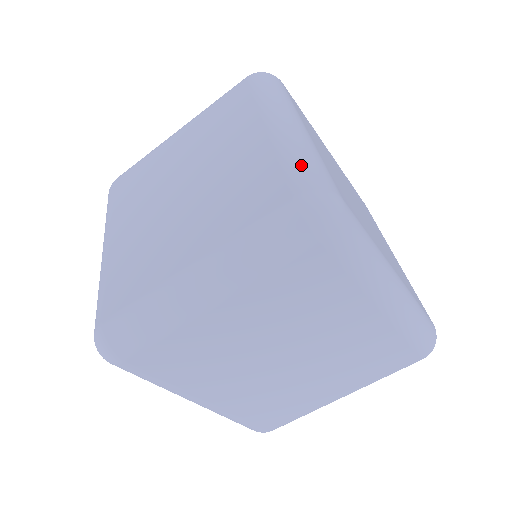
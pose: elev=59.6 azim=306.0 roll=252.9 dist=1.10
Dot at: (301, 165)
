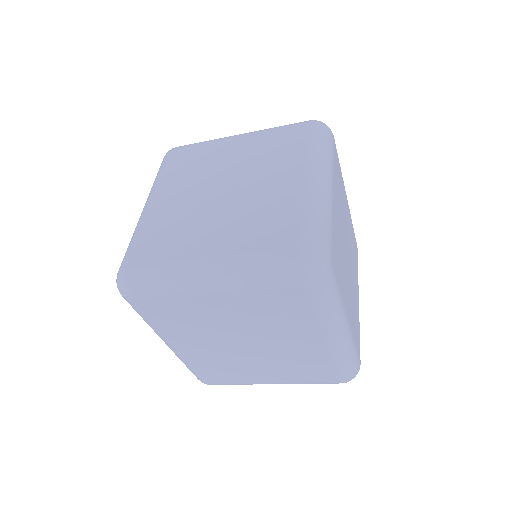
Dot at: (315, 225)
